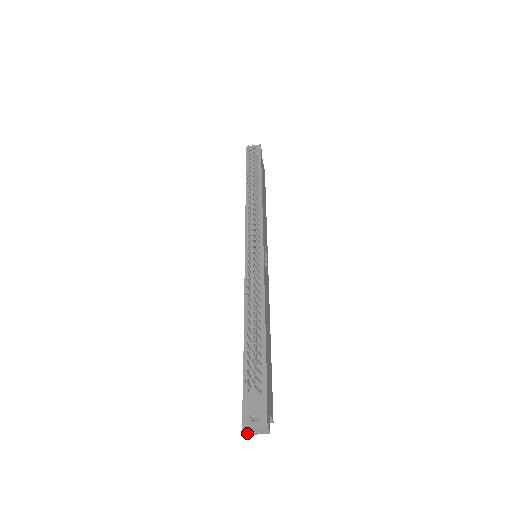
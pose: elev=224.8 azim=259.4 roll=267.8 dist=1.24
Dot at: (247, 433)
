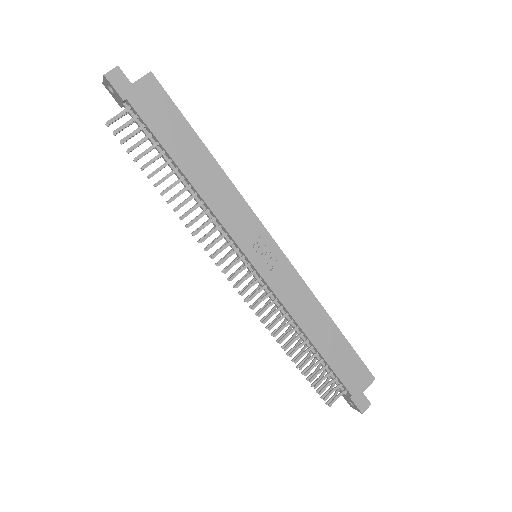
Dot at: occluded
